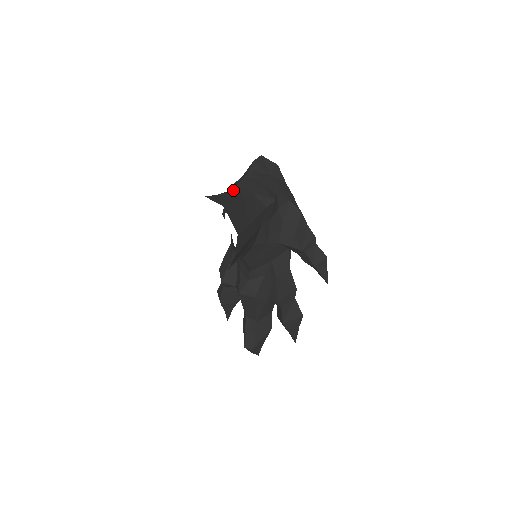
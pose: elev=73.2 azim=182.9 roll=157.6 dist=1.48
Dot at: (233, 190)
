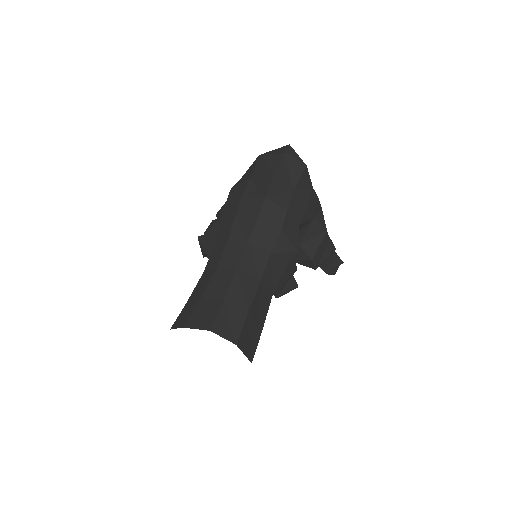
Dot at: (243, 261)
